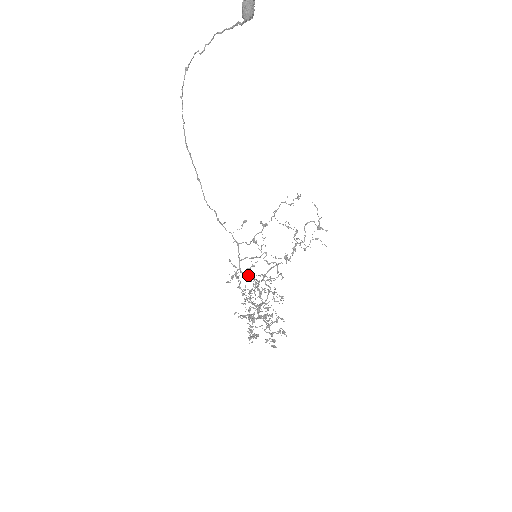
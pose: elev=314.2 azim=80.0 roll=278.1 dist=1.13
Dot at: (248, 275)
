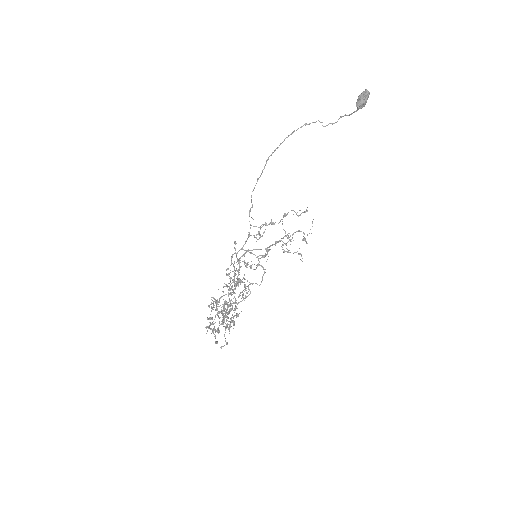
Dot at: occluded
